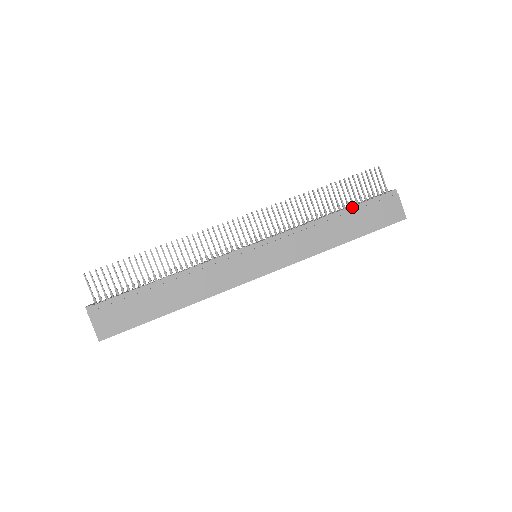
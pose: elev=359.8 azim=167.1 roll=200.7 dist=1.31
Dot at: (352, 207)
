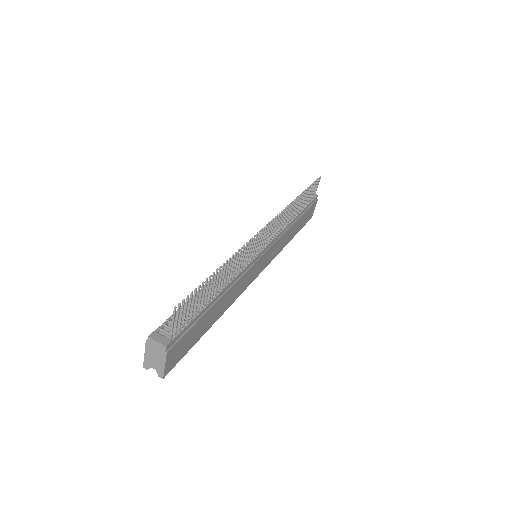
Dot at: (303, 210)
